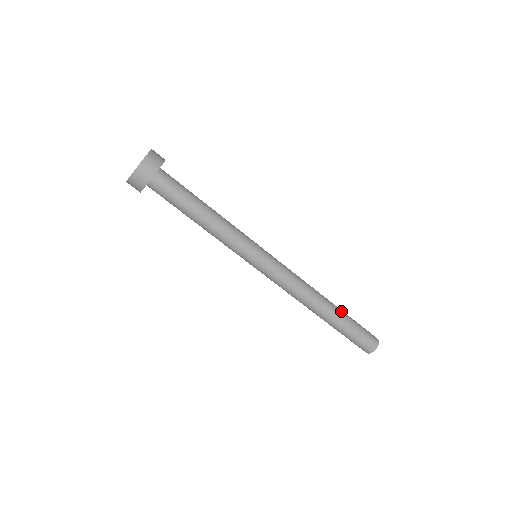
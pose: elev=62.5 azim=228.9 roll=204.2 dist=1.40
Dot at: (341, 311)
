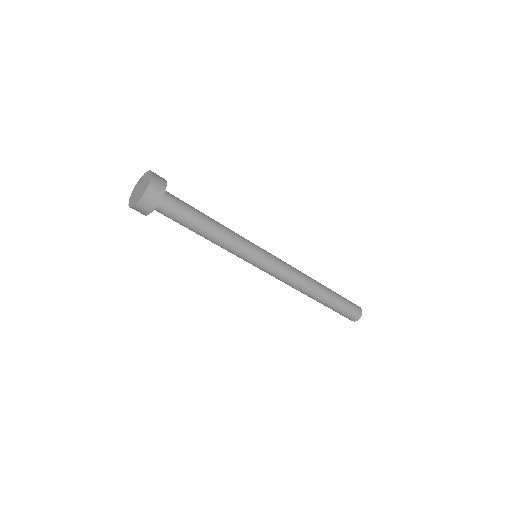
Dot at: (330, 289)
